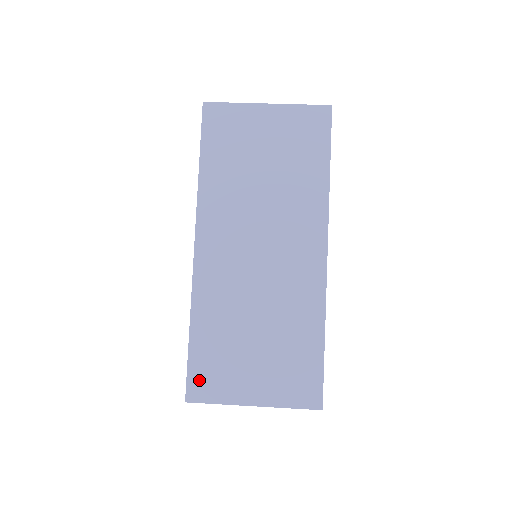
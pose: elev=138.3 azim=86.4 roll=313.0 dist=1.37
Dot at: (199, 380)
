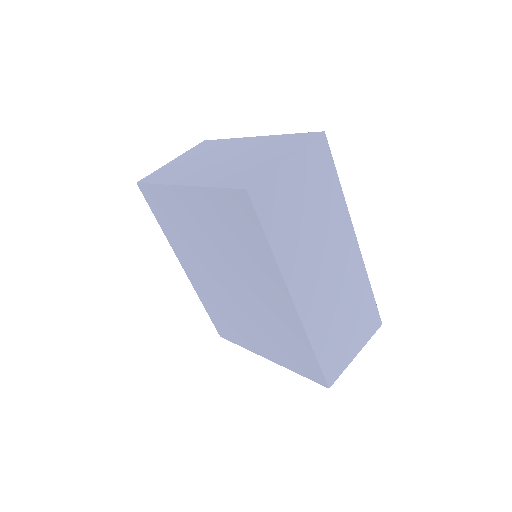
Dot at: (330, 371)
